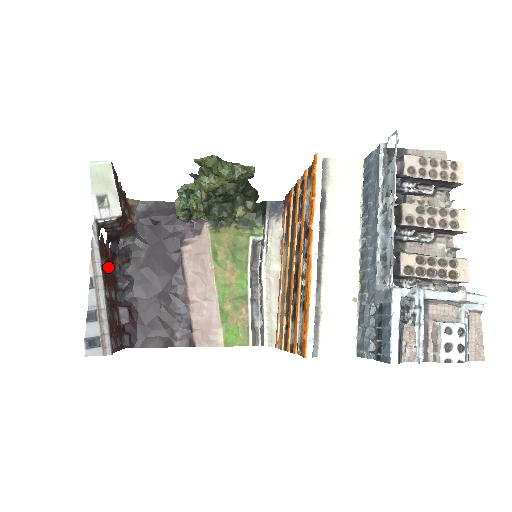
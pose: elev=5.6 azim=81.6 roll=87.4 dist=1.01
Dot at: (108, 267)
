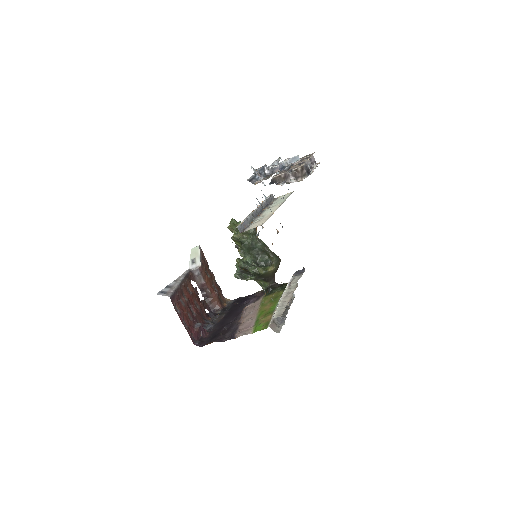
Dot at: (198, 306)
